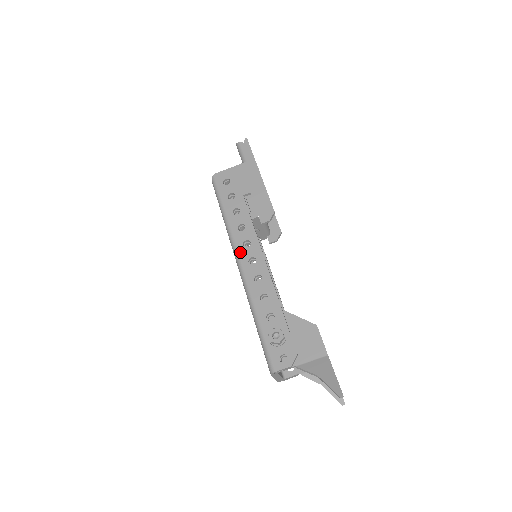
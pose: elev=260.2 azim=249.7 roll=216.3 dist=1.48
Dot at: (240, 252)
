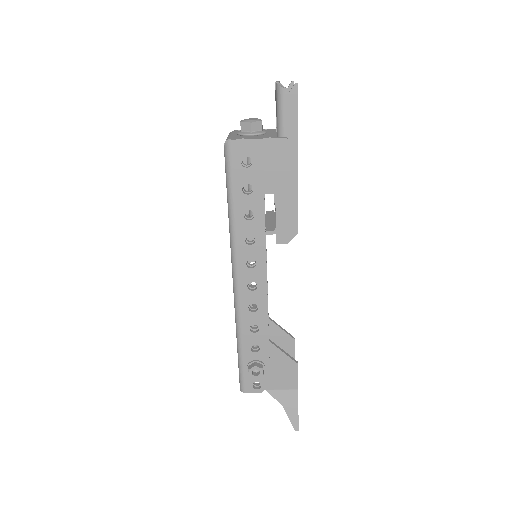
Dot at: (240, 271)
